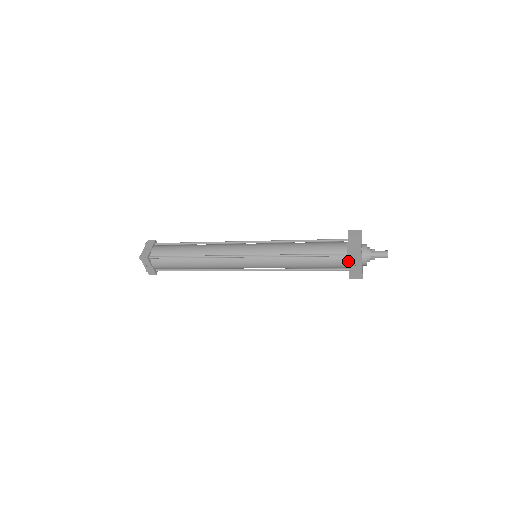
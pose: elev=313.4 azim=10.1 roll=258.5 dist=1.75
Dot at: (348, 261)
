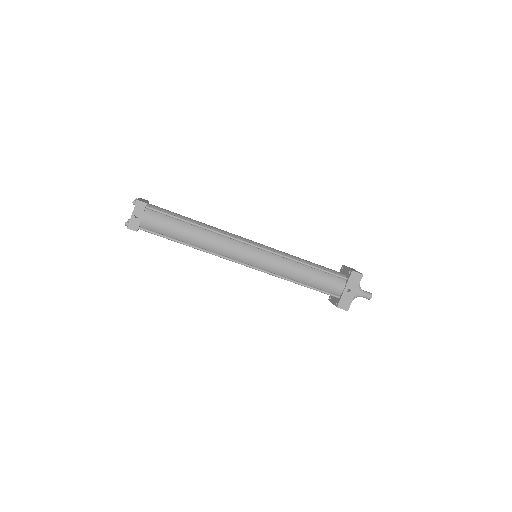
Dot at: (346, 284)
